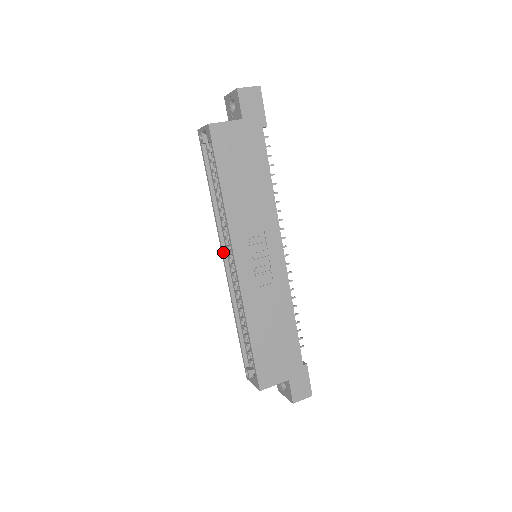
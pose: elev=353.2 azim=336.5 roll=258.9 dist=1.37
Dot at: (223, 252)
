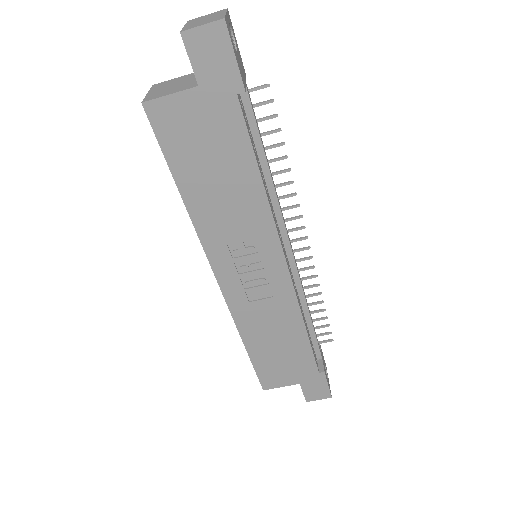
Dot at: occluded
